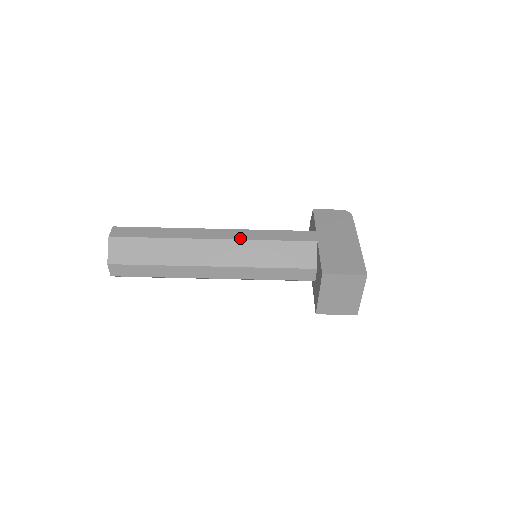
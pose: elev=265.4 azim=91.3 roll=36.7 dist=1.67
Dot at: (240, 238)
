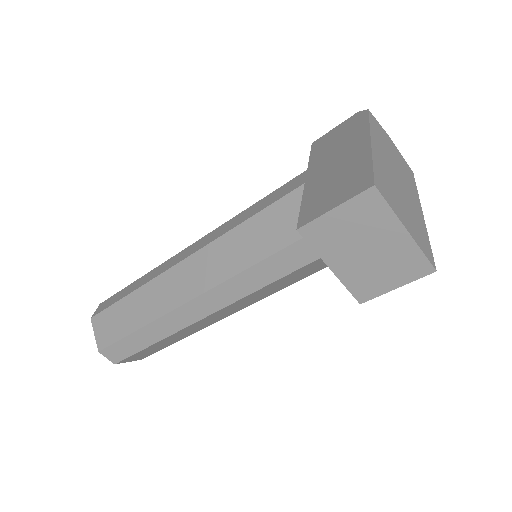
Dot at: (208, 242)
